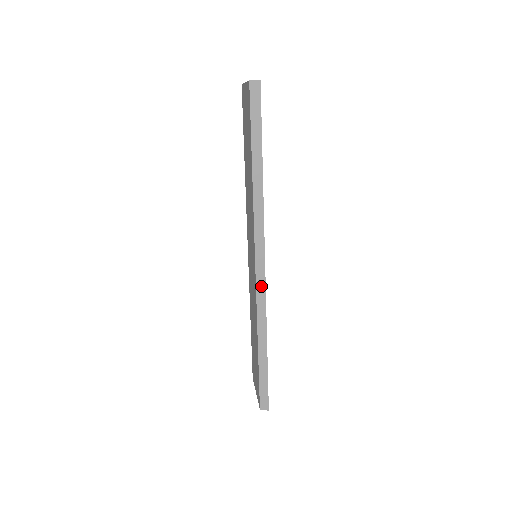
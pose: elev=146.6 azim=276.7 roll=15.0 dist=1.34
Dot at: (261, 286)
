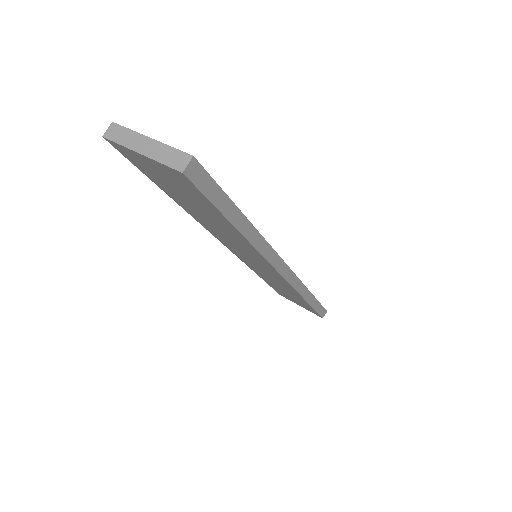
Dot at: (292, 278)
